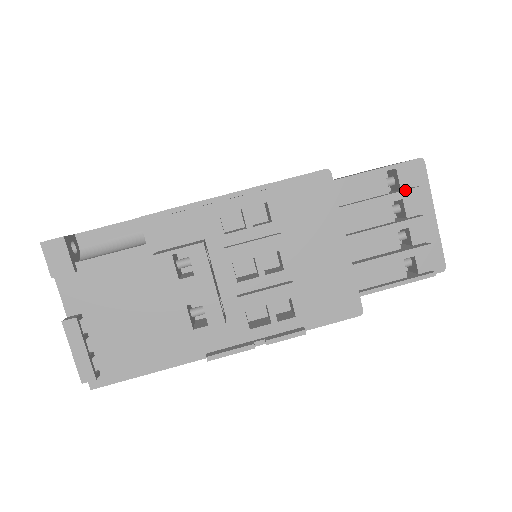
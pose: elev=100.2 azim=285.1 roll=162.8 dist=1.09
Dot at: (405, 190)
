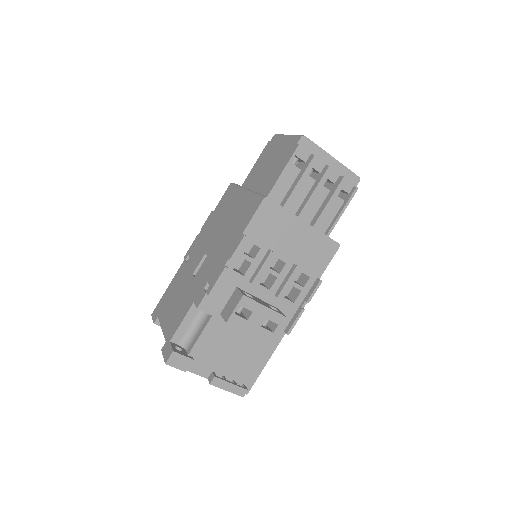
Dot at: (309, 164)
